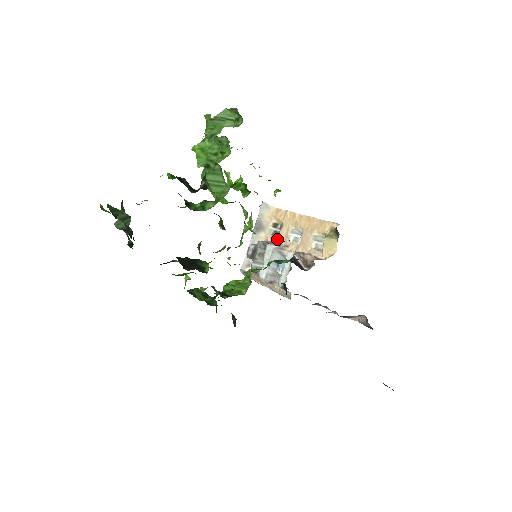
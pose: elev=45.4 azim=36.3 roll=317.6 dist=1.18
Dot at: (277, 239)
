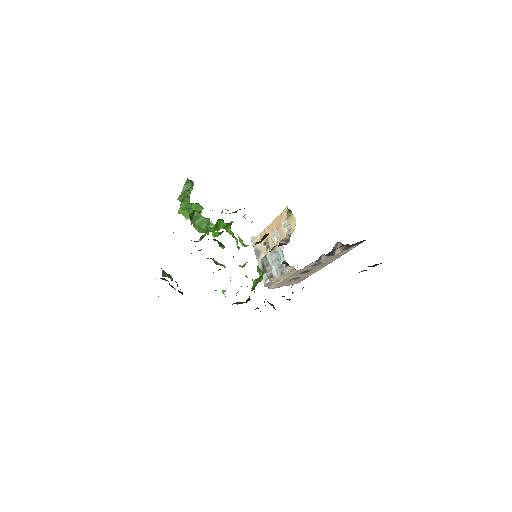
Dot at: (270, 249)
